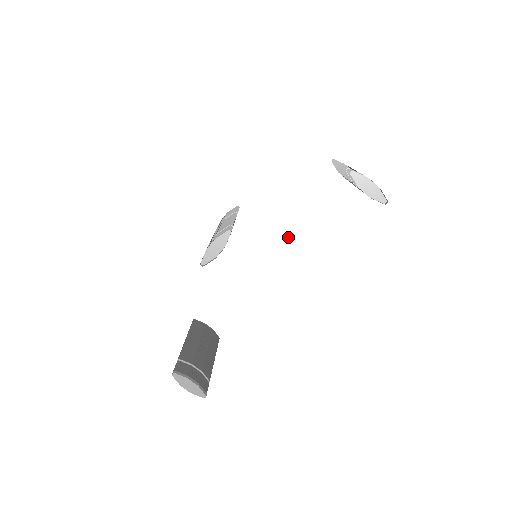
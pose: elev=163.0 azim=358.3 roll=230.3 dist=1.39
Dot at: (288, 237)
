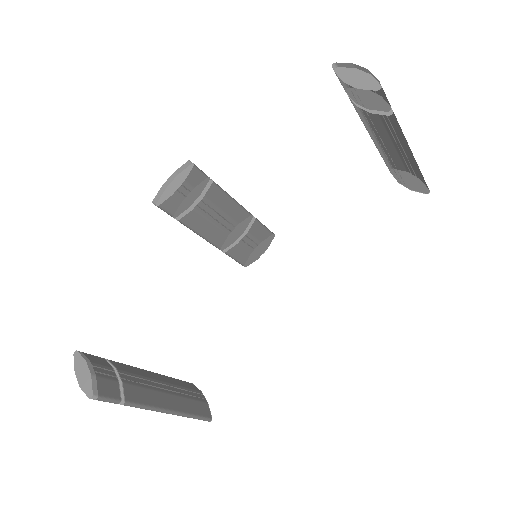
Dot at: (266, 180)
